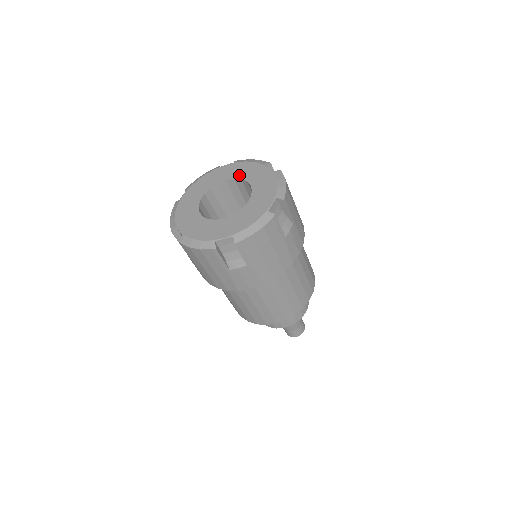
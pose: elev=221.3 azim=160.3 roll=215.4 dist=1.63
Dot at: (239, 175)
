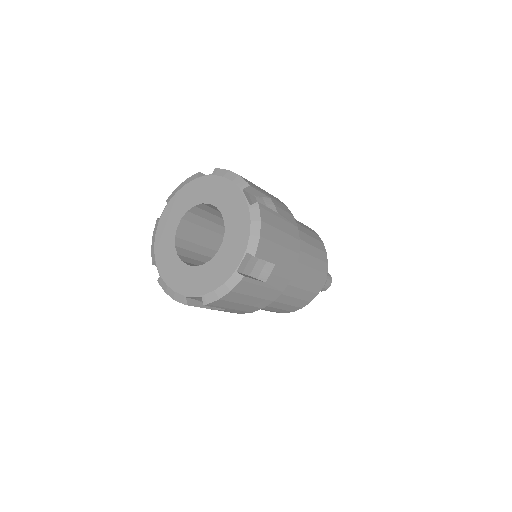
Dot at: (215, 200)
